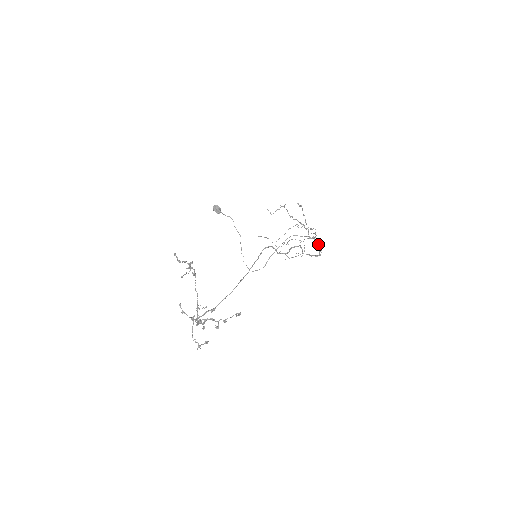
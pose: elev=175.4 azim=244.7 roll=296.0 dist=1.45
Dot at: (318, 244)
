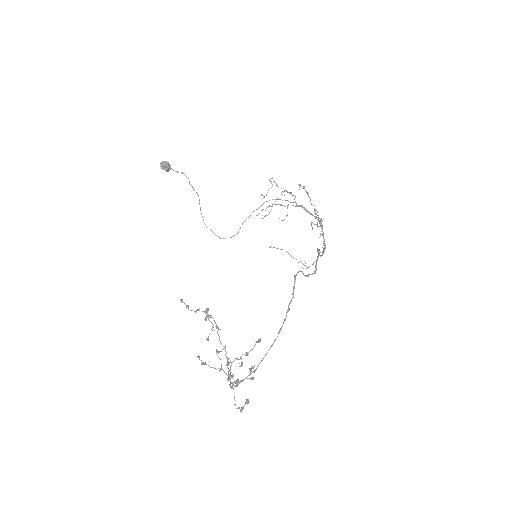
Dot at: (322, 229)
